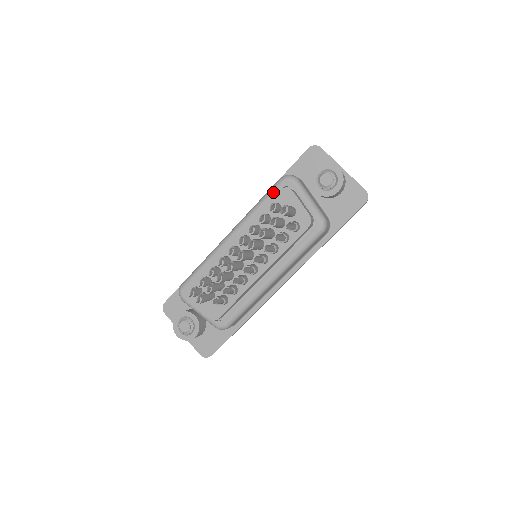
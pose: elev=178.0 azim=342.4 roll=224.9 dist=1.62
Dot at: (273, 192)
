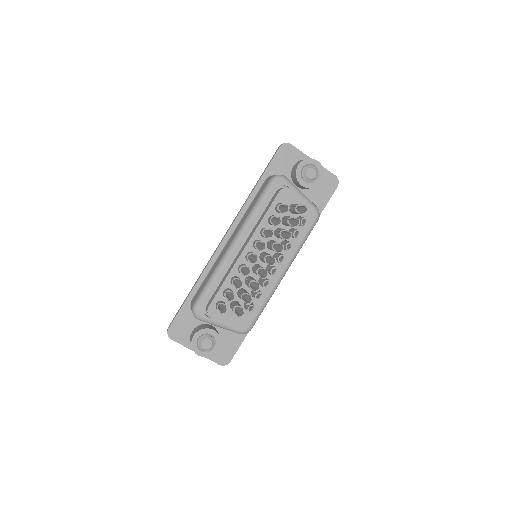
Dot at: (269, 194)
